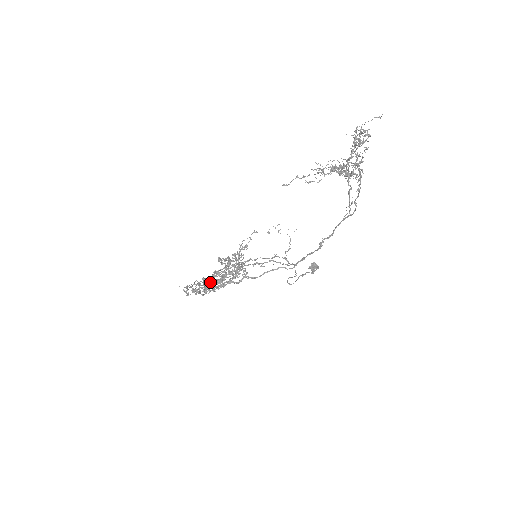
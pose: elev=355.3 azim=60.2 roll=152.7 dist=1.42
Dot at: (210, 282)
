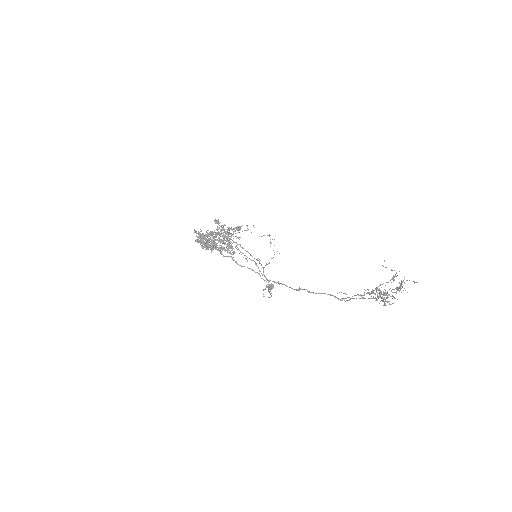
Dot at: (211, 241)
